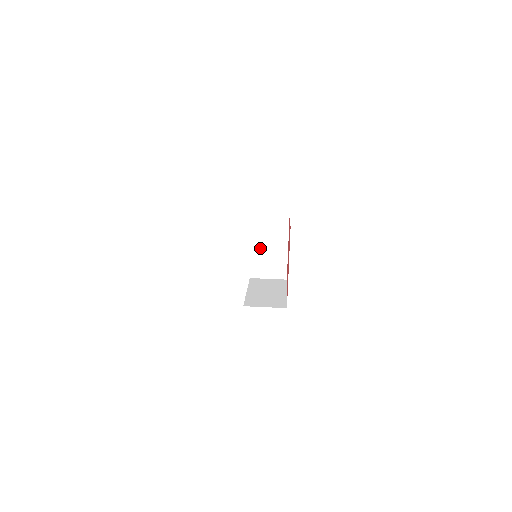
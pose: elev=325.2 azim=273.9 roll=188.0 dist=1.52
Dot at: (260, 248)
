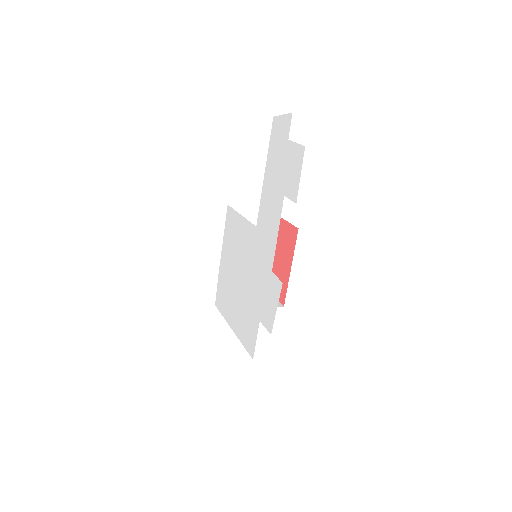
Dot at: occluded
